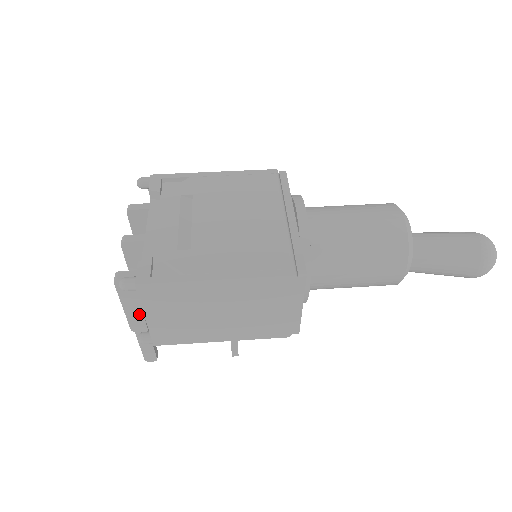
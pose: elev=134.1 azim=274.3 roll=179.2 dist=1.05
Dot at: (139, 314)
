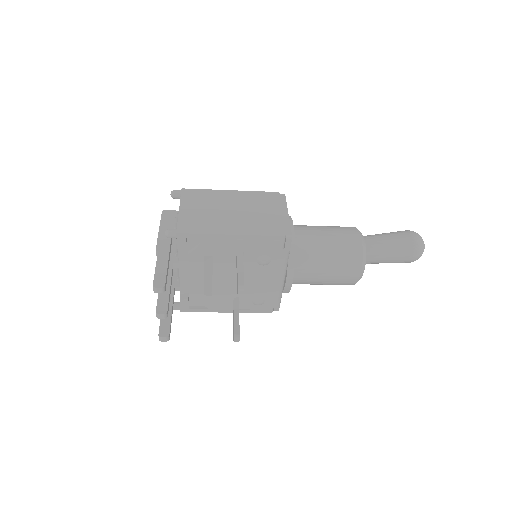
Dot at: occluded
